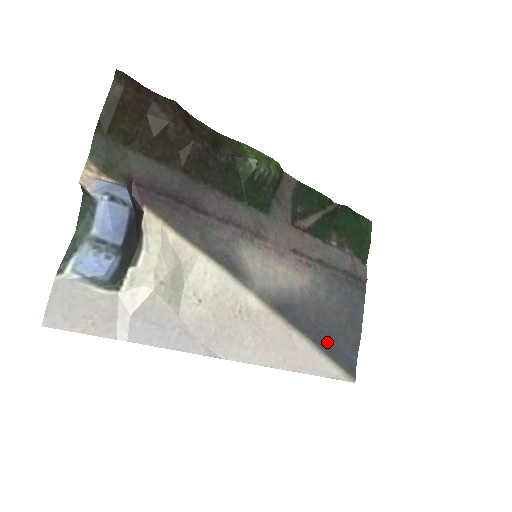
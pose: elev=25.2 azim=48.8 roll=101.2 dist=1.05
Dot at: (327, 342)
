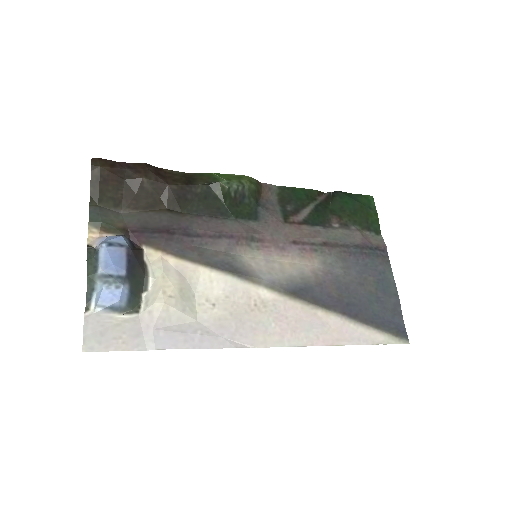
Dot at: (359, 312)
